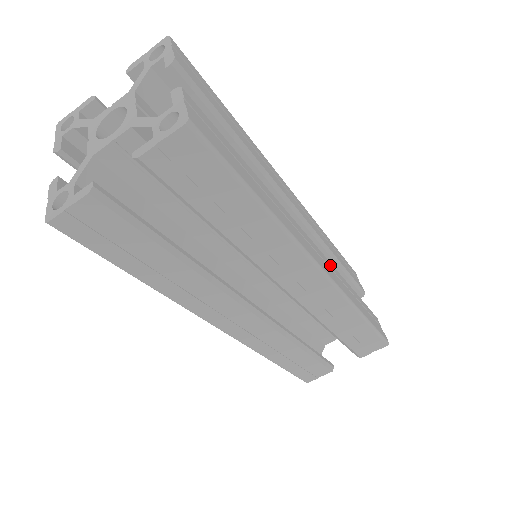
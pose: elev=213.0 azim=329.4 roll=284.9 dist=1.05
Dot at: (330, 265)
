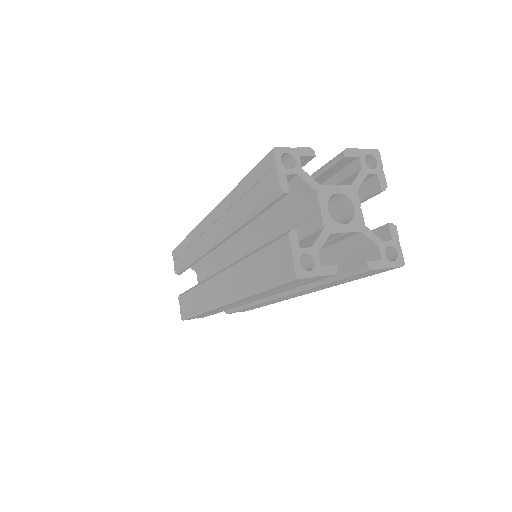
Dot at: occluded
